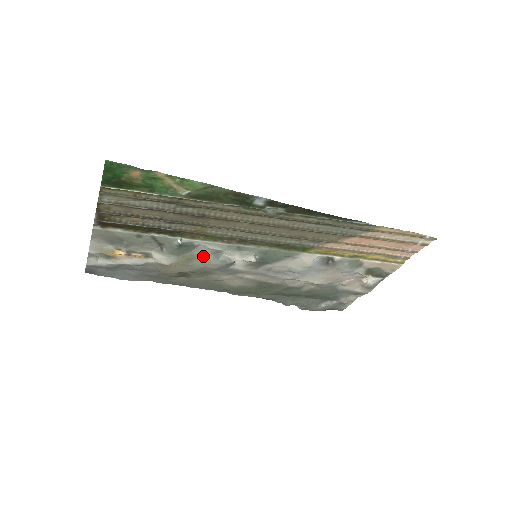
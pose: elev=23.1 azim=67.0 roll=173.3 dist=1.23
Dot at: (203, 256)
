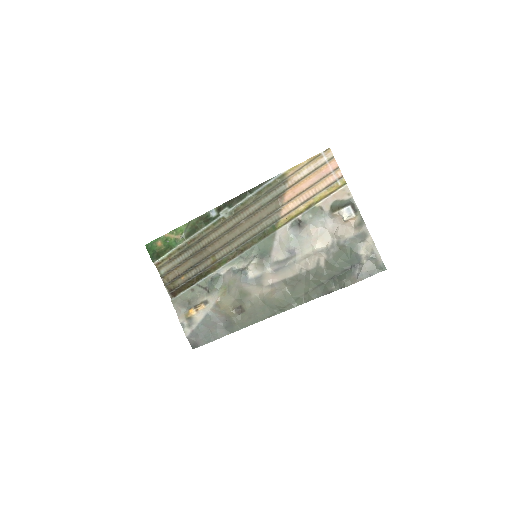
Dot at: (230, 279)
